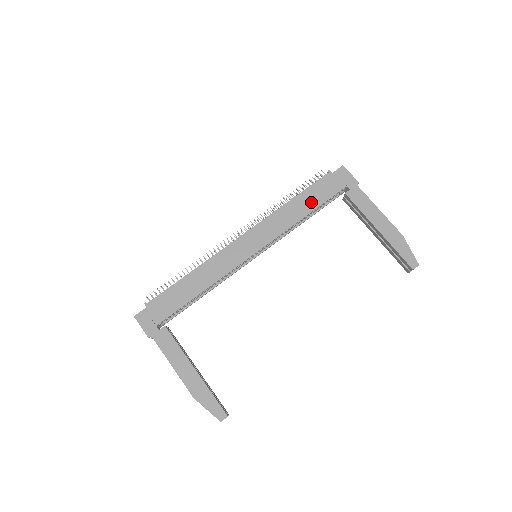
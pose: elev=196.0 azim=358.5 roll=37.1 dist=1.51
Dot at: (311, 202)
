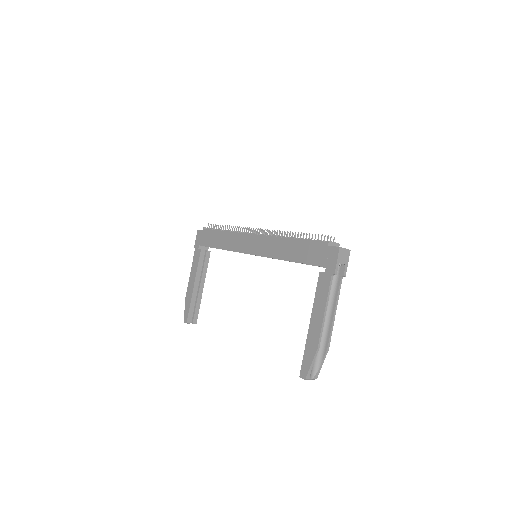
Dot at: (298, 254)
